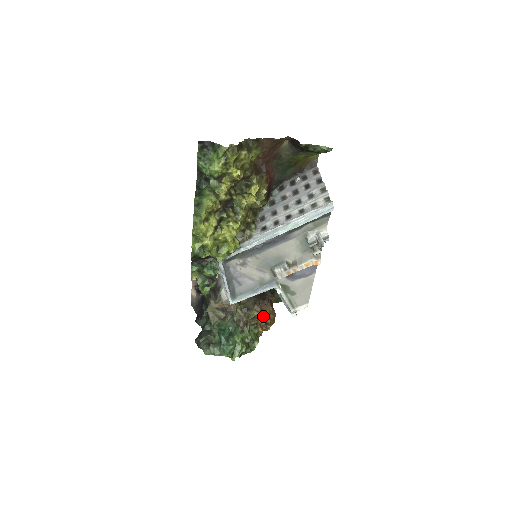
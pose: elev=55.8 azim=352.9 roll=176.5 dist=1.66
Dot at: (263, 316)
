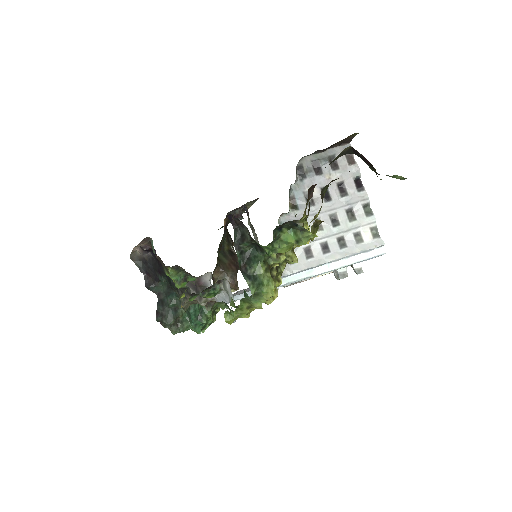
Dot at: occluded
